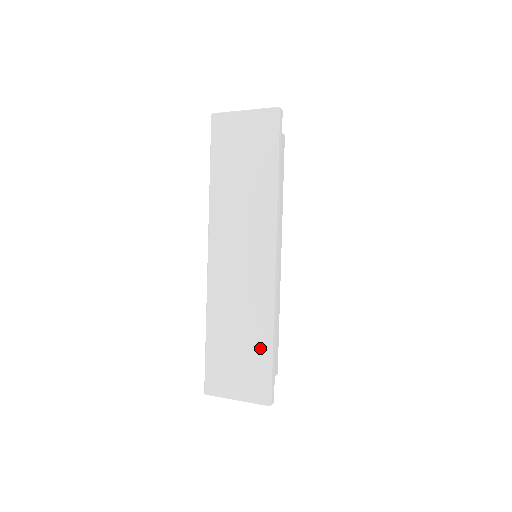
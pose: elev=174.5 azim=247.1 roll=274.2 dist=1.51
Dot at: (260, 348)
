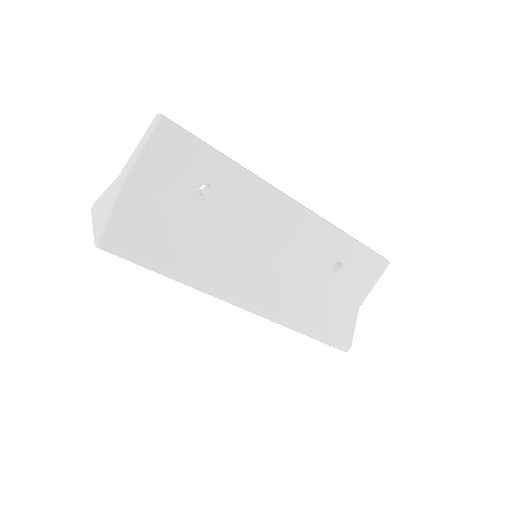
Dot at: occluded
